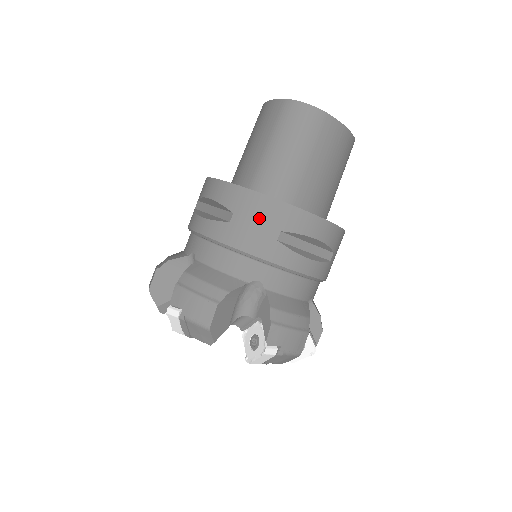
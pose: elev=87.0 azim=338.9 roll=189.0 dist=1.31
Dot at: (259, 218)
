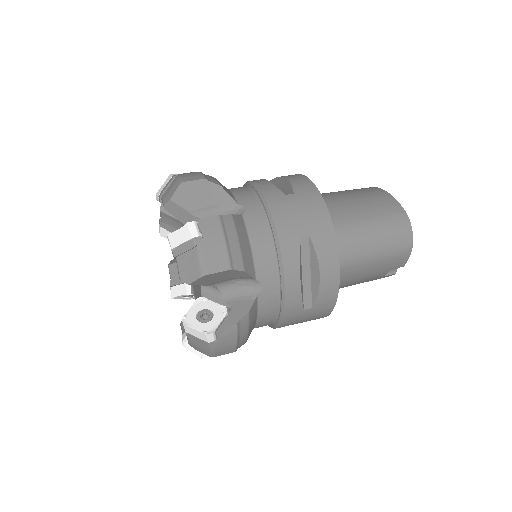
Dot at: occluded
